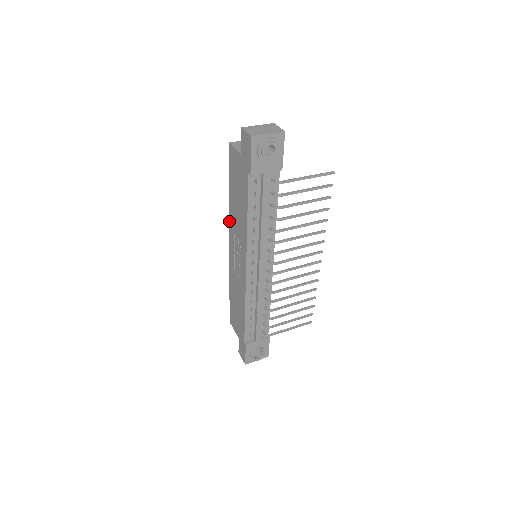
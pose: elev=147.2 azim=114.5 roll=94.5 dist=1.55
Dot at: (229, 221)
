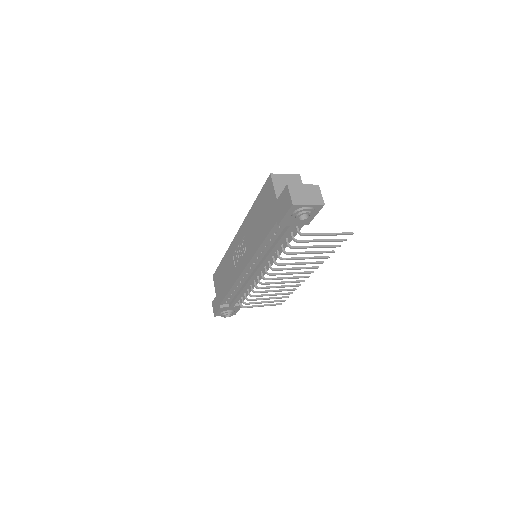
Dot at: (244, 221)
